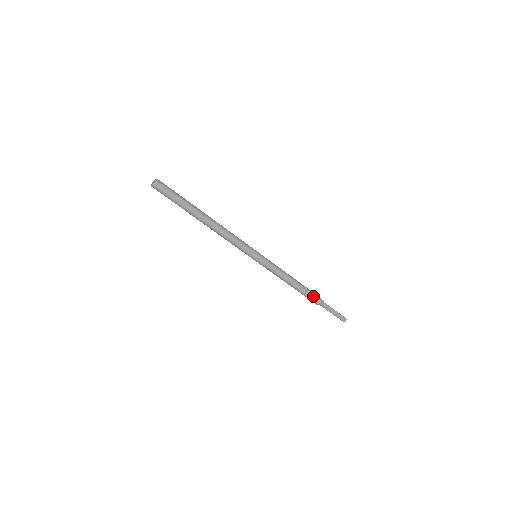
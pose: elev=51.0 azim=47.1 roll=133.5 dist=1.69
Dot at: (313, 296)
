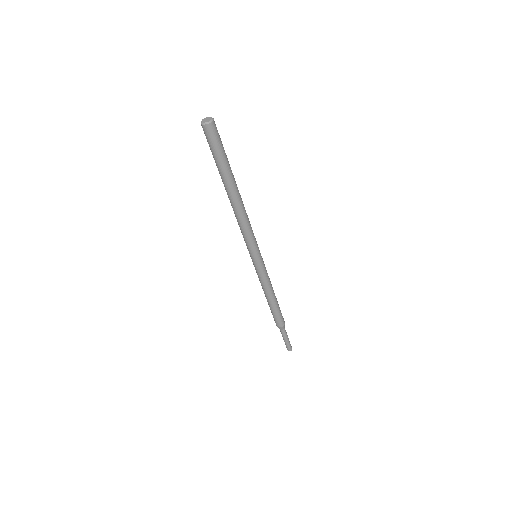
Dot at: (282, 316)
